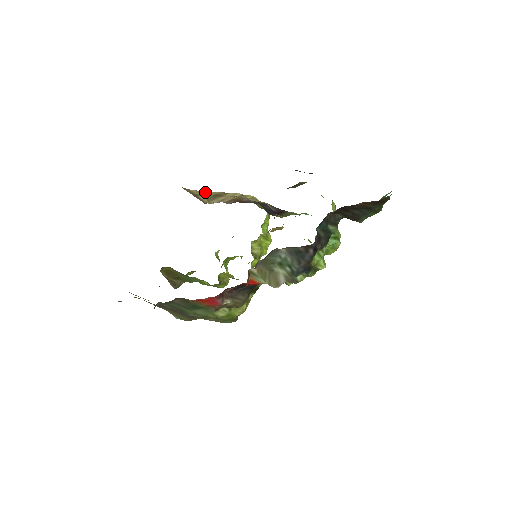
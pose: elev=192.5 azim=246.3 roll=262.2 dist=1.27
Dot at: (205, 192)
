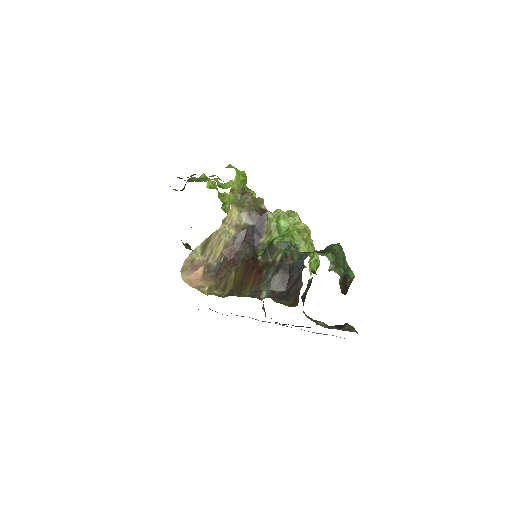
Dot at: (195, 250)
